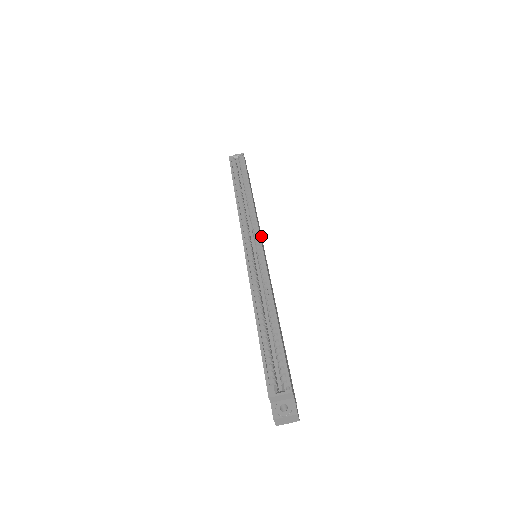
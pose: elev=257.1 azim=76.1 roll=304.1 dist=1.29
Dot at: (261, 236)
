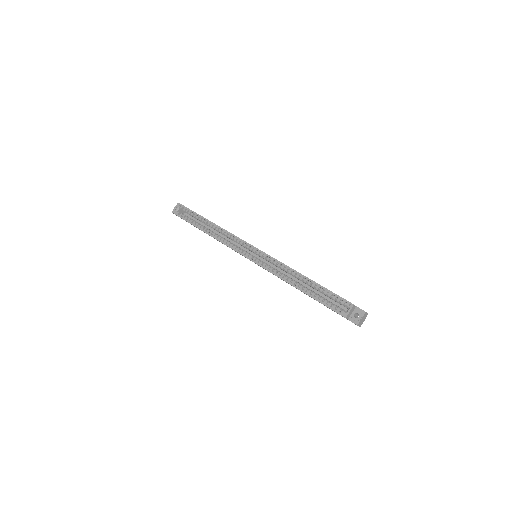
Dot at: occluded
